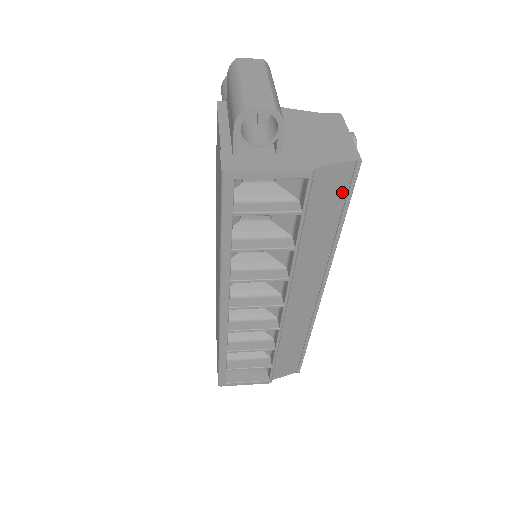
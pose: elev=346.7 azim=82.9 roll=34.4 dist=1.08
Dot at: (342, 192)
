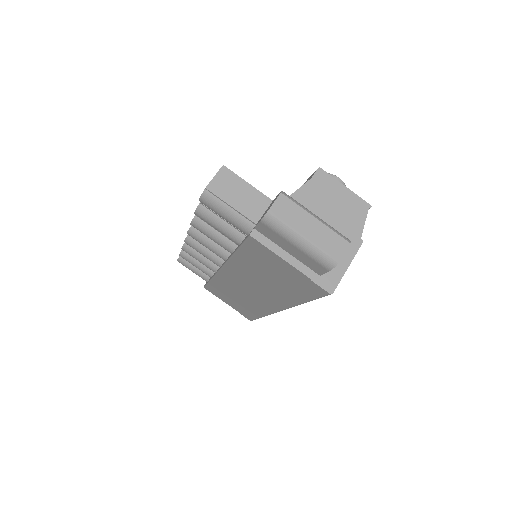
Dot at: occluded
